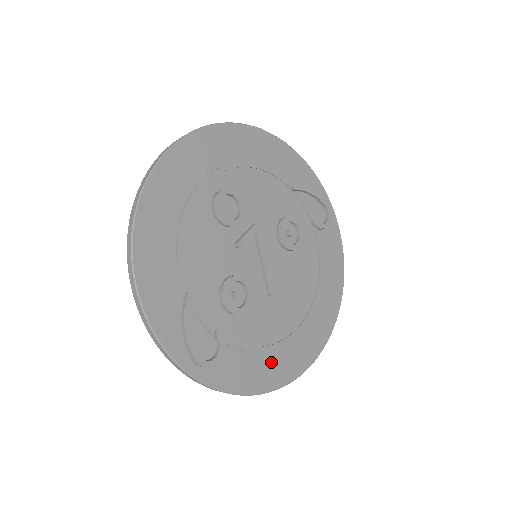
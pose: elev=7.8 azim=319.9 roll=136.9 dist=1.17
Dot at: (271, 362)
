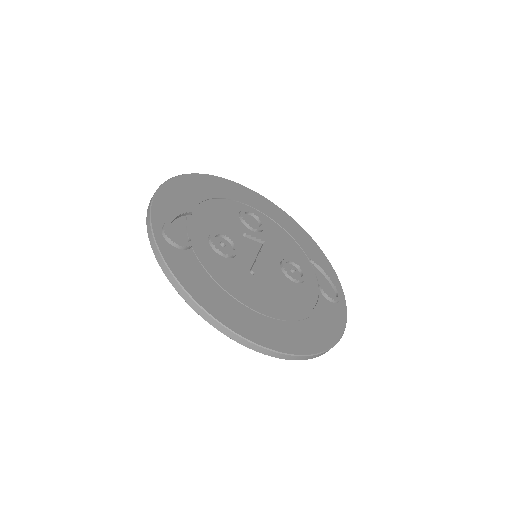
Dot at: (221, 298)
